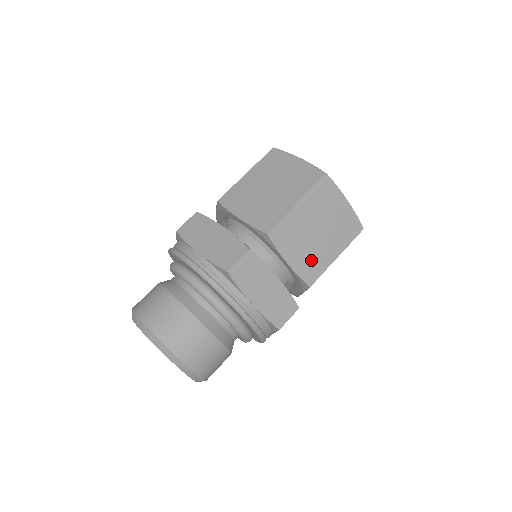
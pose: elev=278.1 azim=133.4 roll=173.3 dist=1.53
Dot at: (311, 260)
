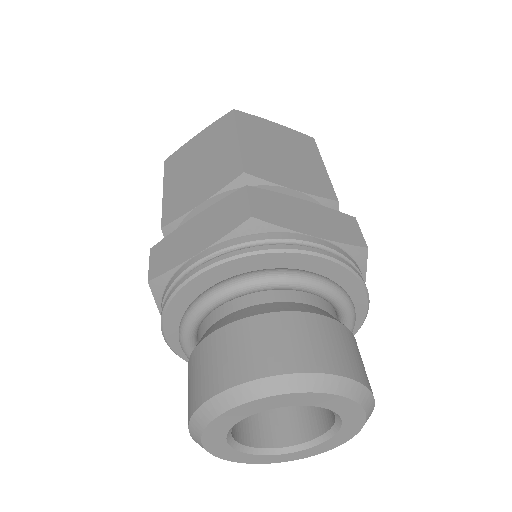
Dot at: (309, 178)
